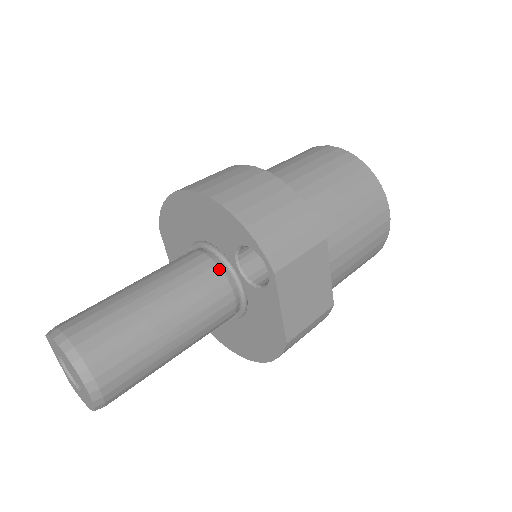
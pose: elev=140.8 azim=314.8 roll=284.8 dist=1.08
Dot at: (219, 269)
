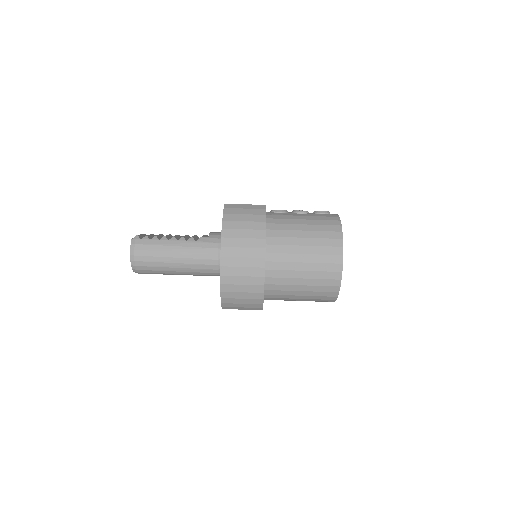
Dot at: (217, 271)
